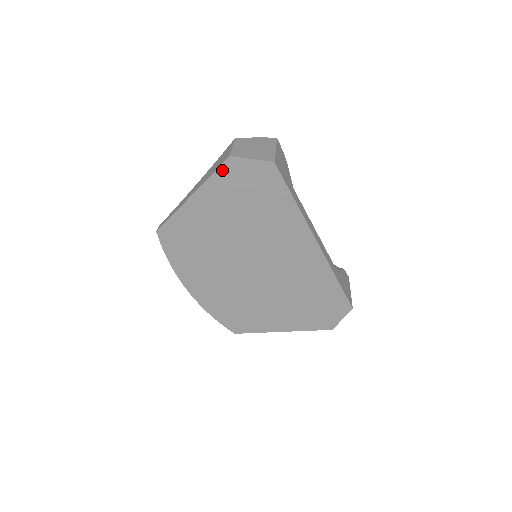
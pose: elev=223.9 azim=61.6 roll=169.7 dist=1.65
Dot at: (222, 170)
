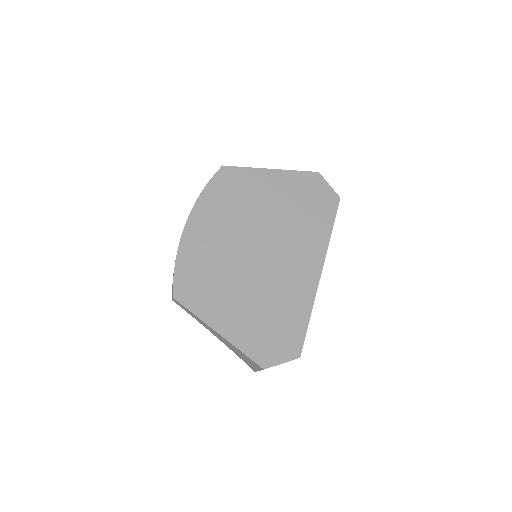
Dot at: (307, 174)
